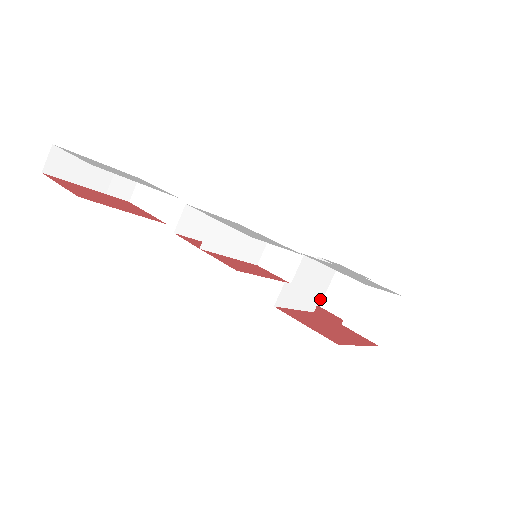
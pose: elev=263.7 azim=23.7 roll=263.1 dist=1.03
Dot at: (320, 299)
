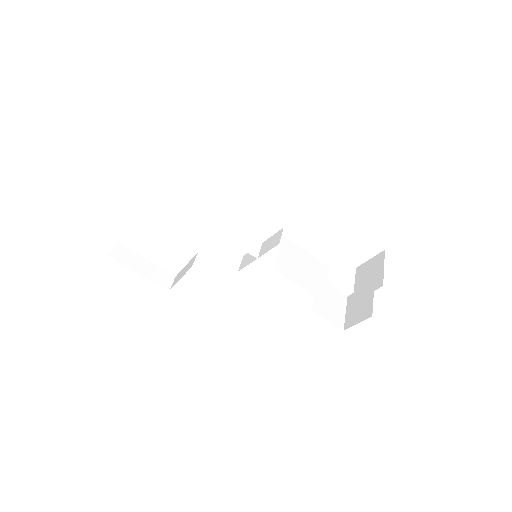
Dot at: (341, 323)
